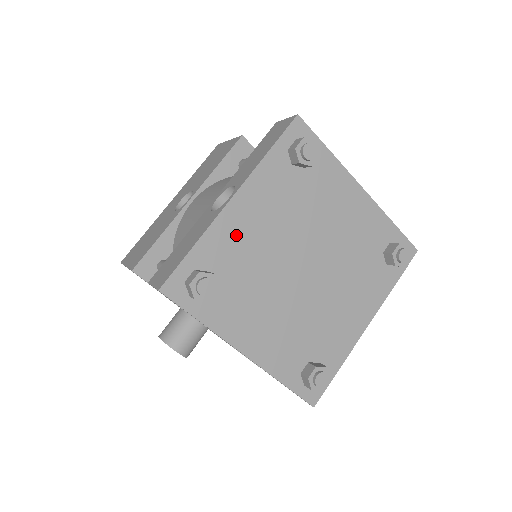
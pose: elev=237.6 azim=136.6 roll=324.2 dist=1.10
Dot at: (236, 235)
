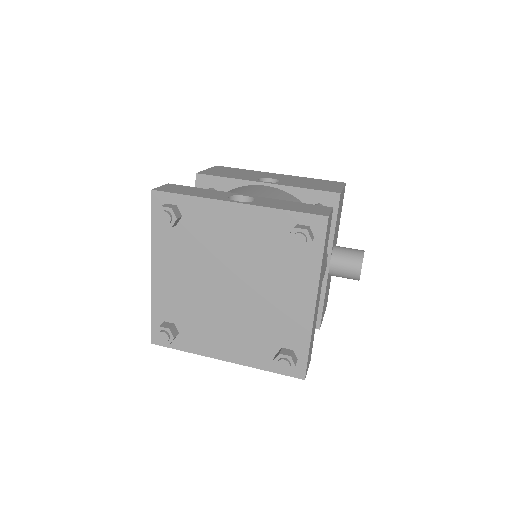
Dot at: (216, 221)
